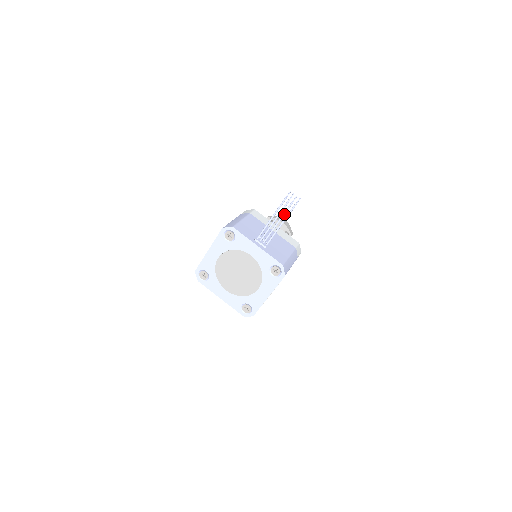
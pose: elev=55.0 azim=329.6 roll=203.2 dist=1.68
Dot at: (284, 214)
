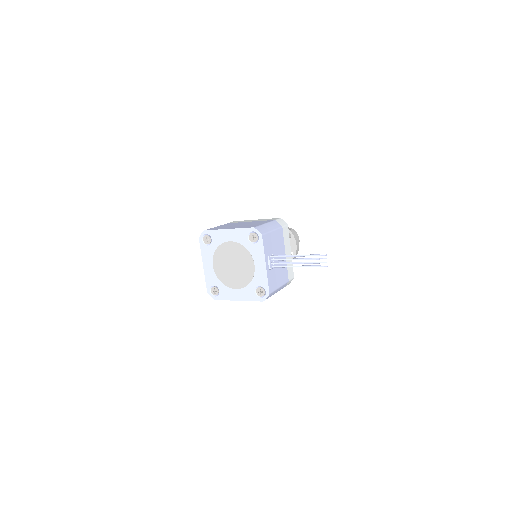
Dot at: (306, 263)
